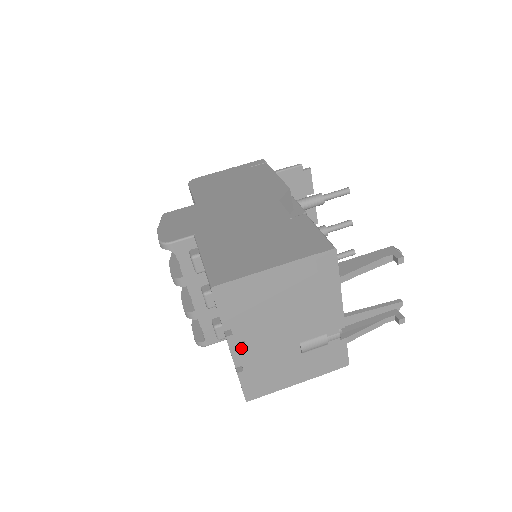
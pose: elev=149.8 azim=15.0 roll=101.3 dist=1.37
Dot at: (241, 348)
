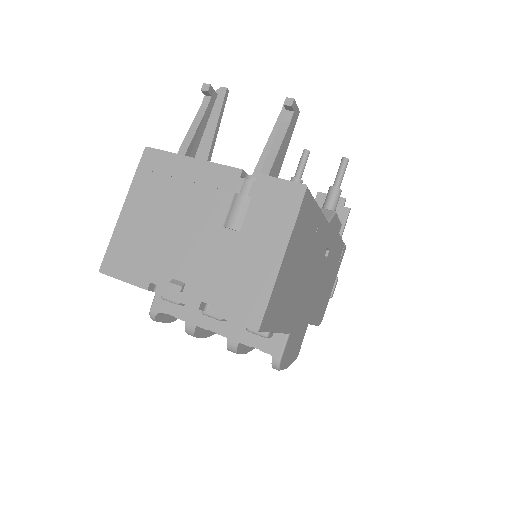
Dot at: (174, 286)
